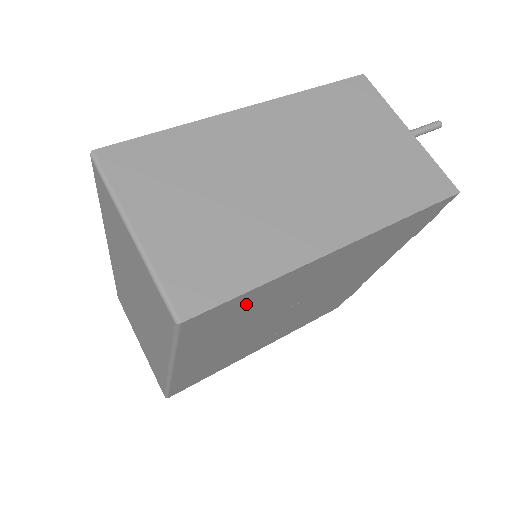
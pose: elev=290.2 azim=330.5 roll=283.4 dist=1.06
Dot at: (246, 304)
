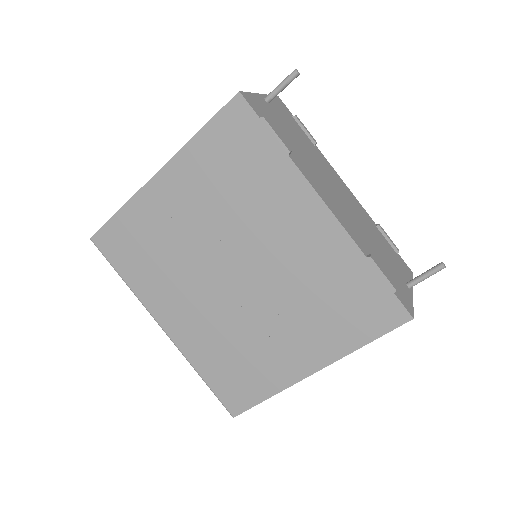
Dot at: (132, 233)
